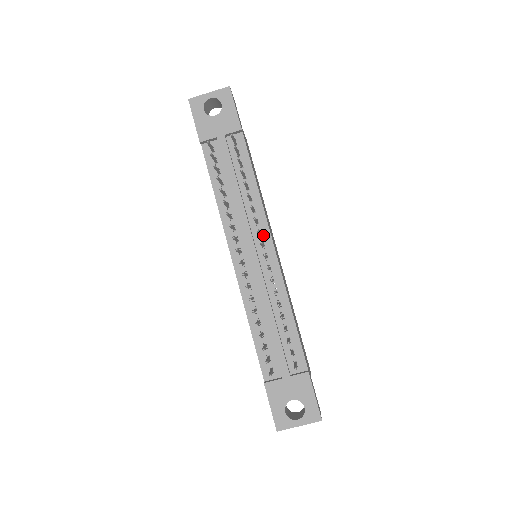
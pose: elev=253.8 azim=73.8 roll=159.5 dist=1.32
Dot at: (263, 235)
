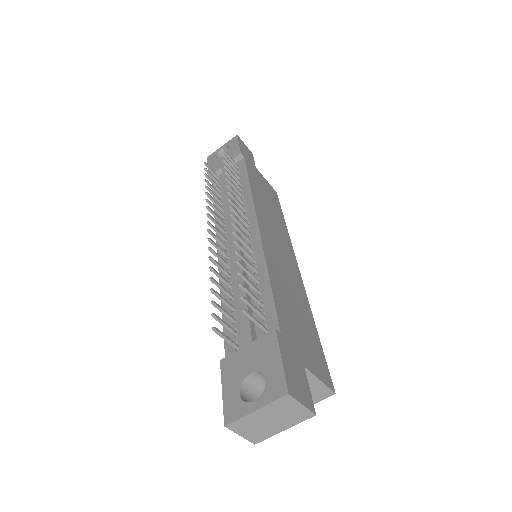
Dot at: (249, 217)
